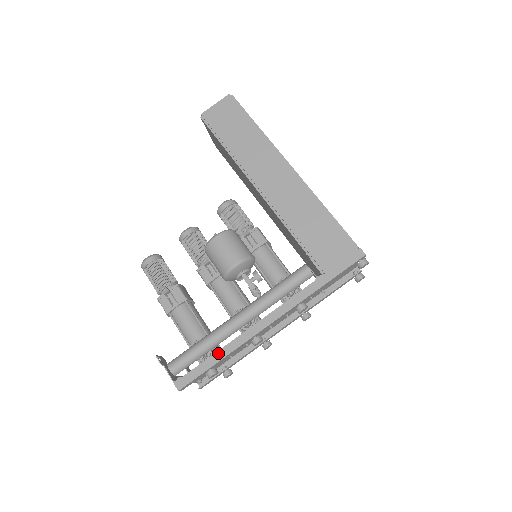
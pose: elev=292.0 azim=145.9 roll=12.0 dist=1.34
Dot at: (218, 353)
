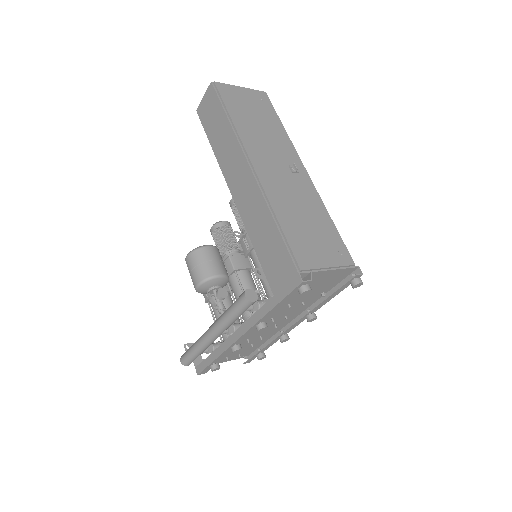
Dot at: (214, 353)
